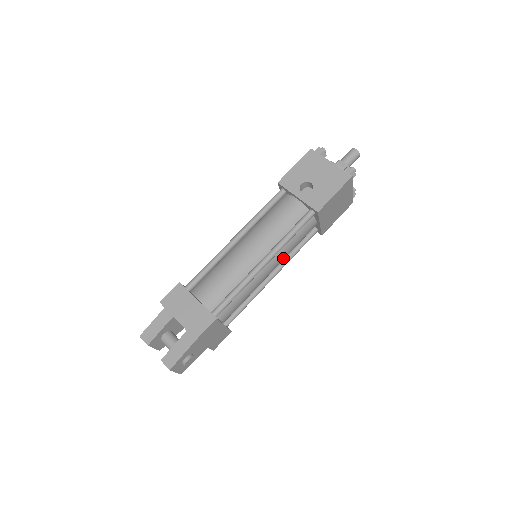
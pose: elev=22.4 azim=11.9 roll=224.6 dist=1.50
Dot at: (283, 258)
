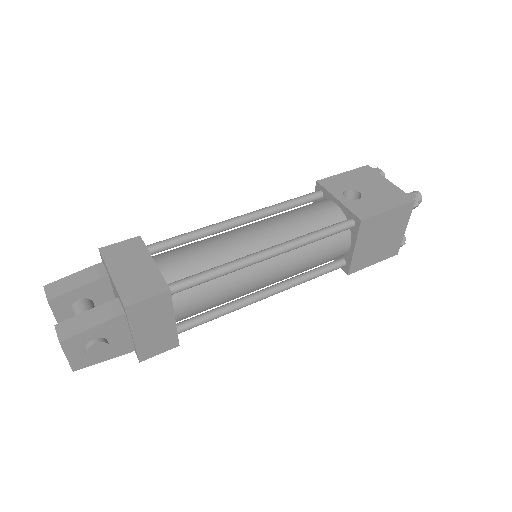
Dot at: (292, 270)
